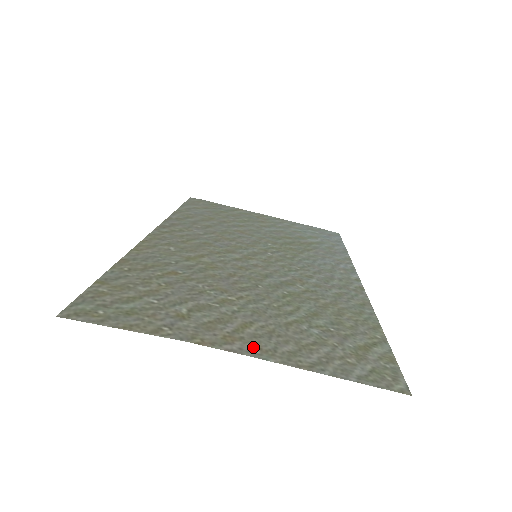
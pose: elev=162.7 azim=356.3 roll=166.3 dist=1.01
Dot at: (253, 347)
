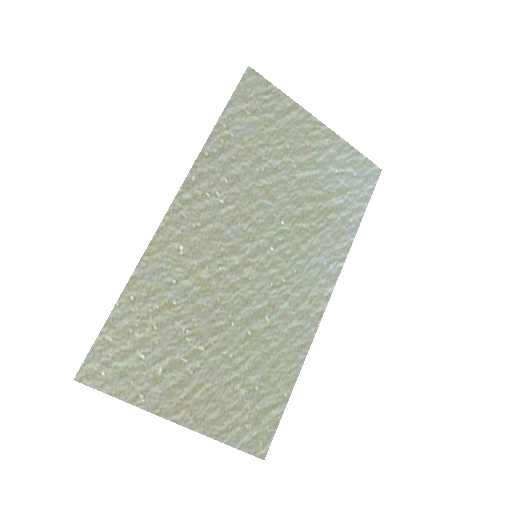
Dot at: (191, 416)
